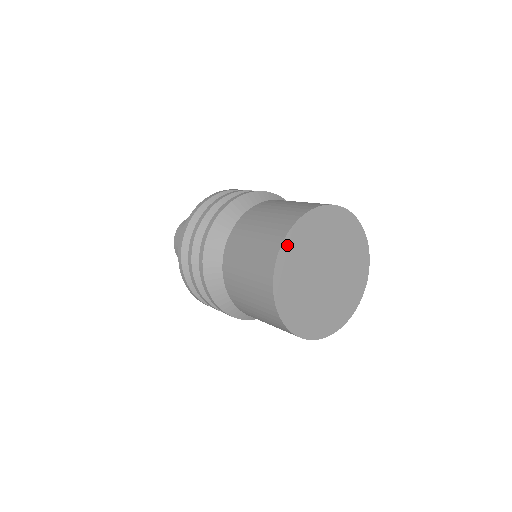
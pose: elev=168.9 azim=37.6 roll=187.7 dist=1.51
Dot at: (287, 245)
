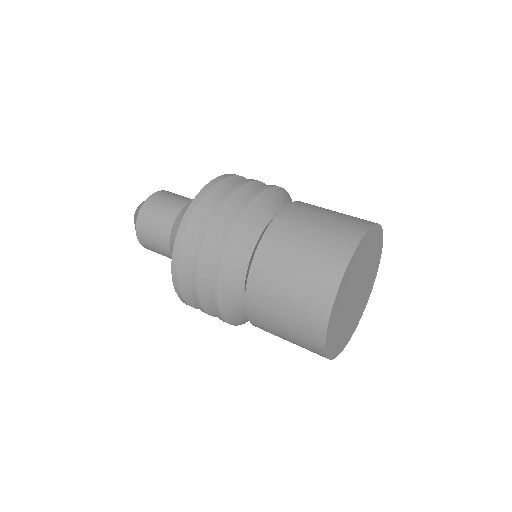
Dot at: (330, 328)
